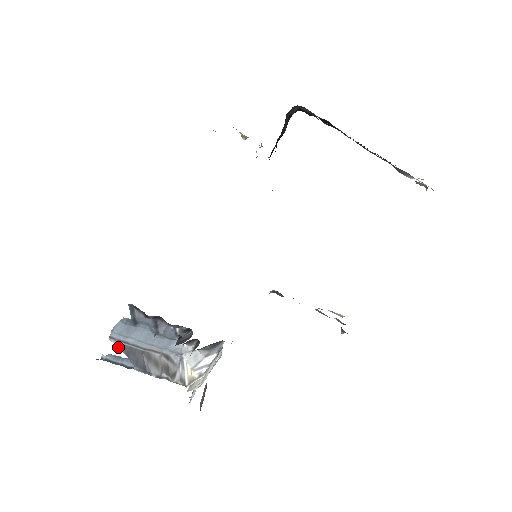
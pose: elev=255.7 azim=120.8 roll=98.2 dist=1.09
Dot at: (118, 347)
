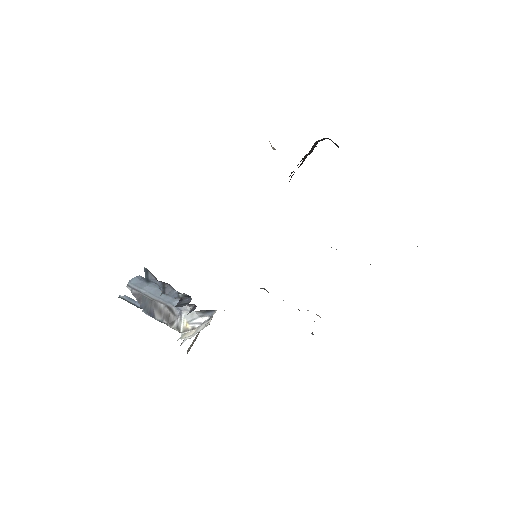
Dot at: (132, 293)
